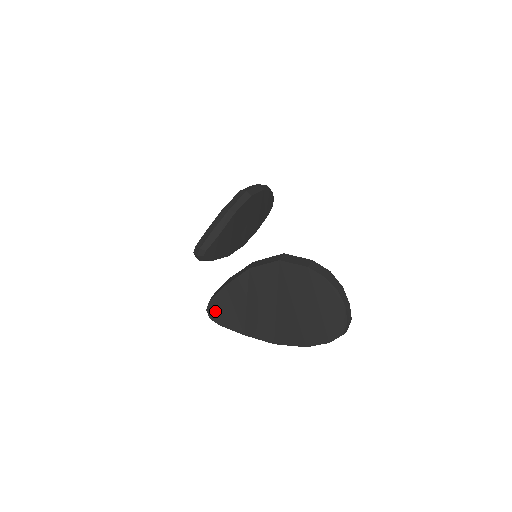
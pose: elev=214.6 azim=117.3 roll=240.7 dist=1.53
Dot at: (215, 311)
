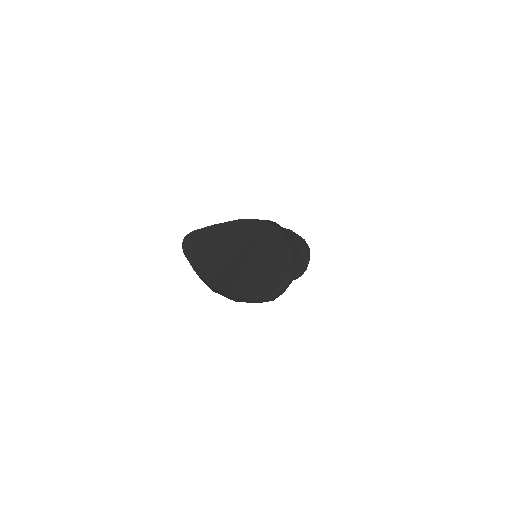
Dot at: (190, 240)
